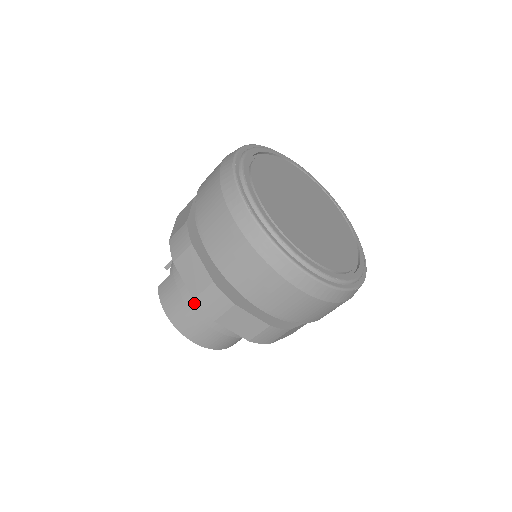
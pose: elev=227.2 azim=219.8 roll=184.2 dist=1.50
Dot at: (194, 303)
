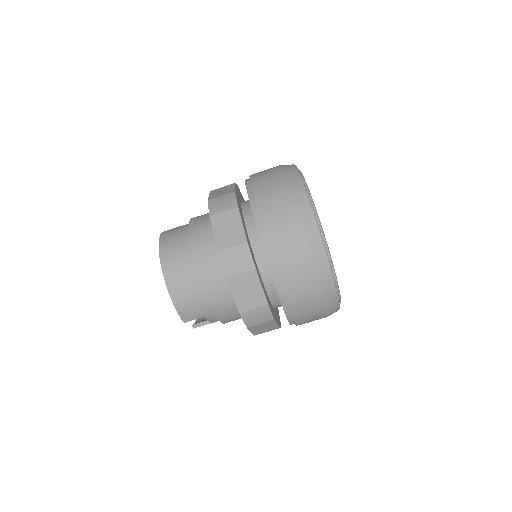
Dot at: (196, 224)
